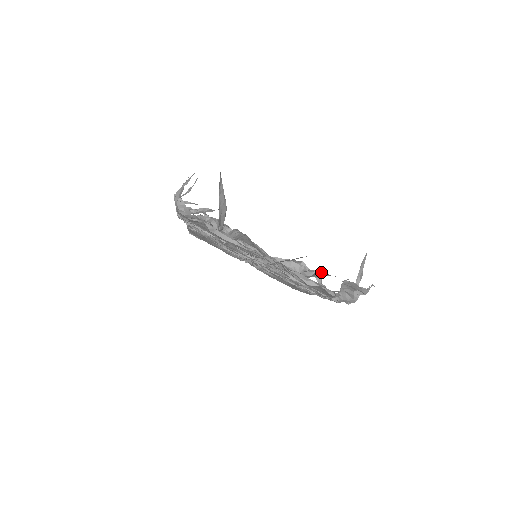
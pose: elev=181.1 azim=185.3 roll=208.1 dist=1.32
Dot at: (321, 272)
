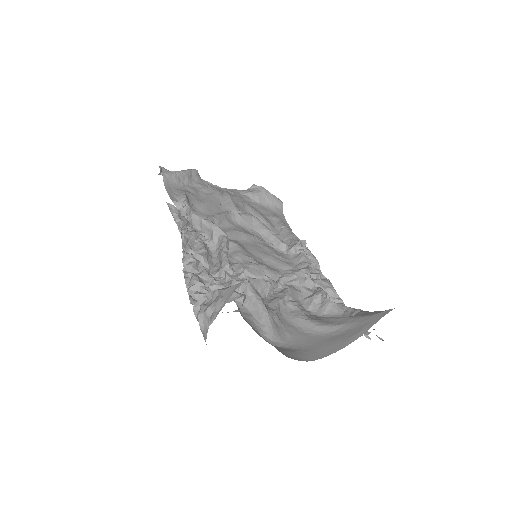
Dot at: (330, 303)
